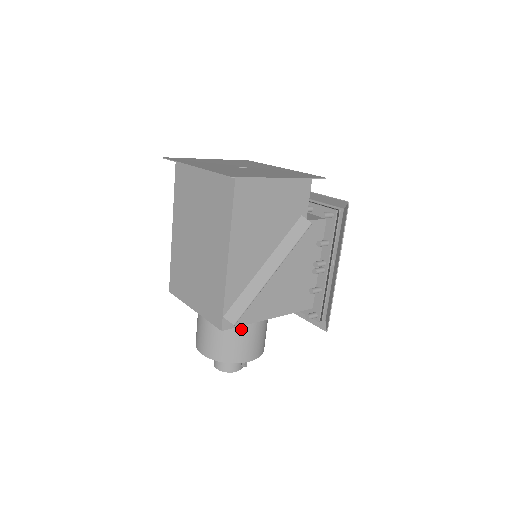
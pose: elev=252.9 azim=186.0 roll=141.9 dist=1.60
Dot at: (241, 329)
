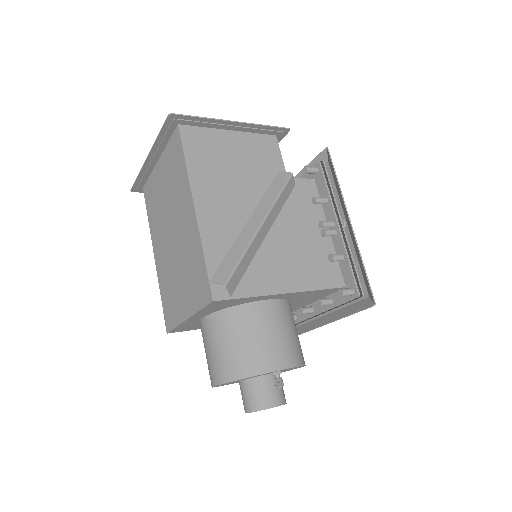
Dot at: (252, 321)
